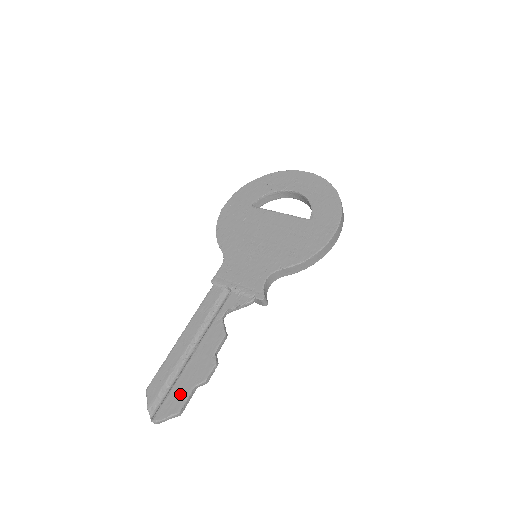
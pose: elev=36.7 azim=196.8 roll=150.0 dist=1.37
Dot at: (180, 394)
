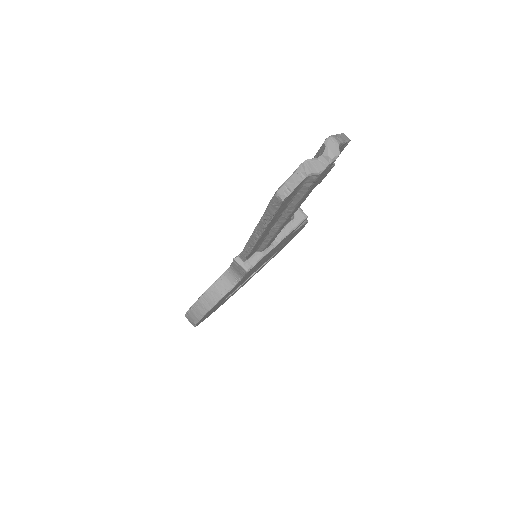
Dot at: occluded
